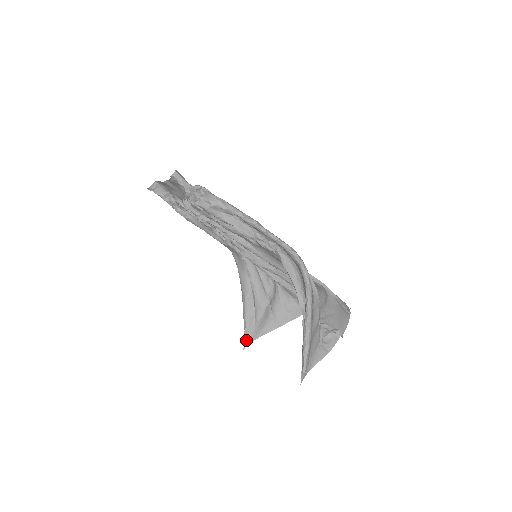
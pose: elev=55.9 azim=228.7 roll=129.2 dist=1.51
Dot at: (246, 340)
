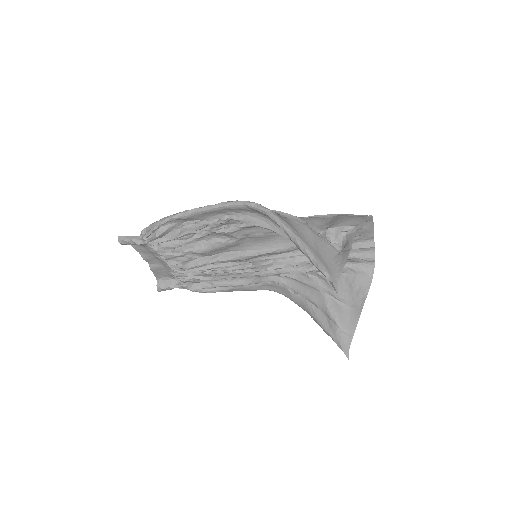
Dot at: (343, 349)
